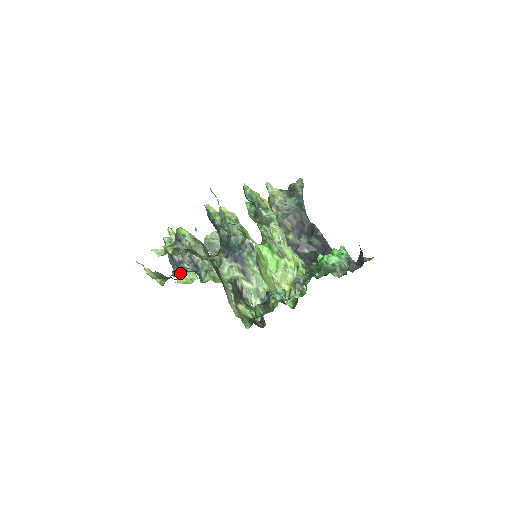
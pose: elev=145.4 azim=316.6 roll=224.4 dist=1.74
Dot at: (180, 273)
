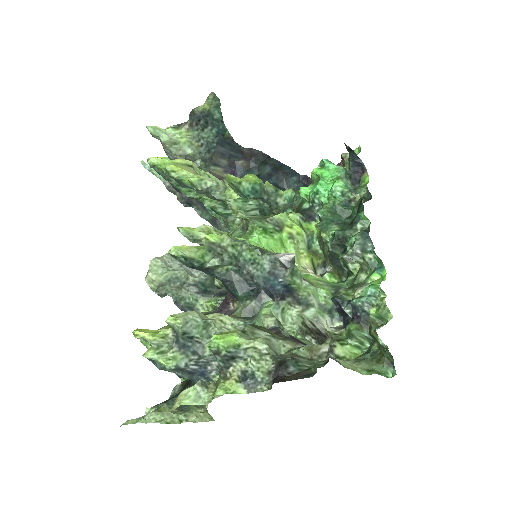
Dot at: occluded
